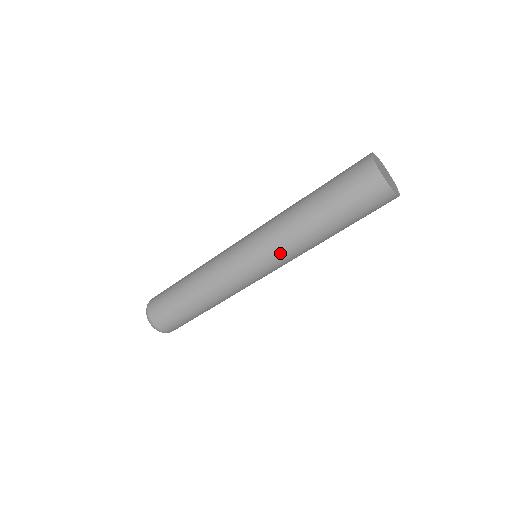
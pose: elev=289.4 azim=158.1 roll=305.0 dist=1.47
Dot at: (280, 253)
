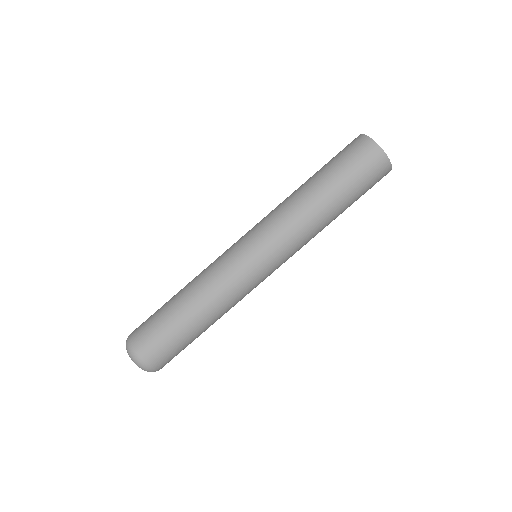
Dot at: (275, 224)
